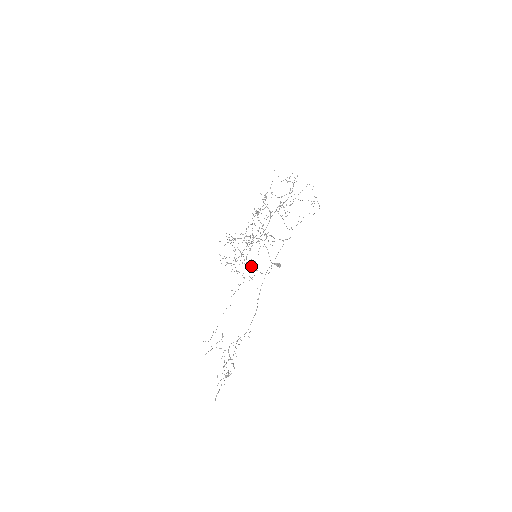
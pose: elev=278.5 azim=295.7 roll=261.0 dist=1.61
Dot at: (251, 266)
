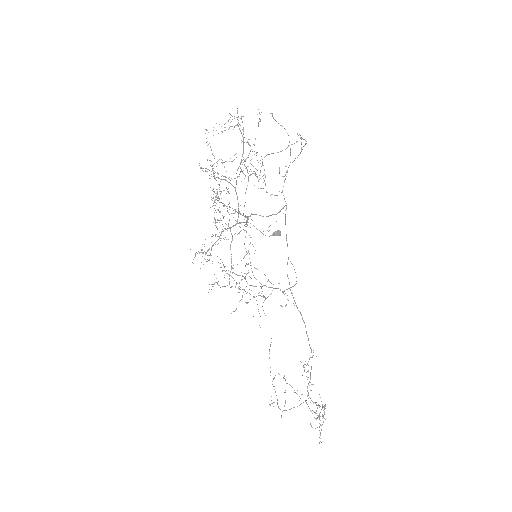
Dot at: occluded
